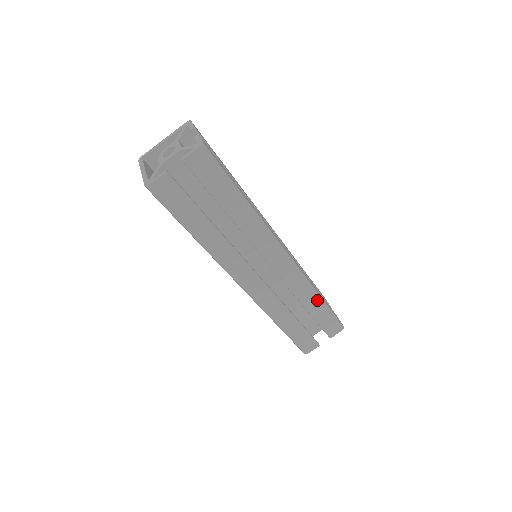
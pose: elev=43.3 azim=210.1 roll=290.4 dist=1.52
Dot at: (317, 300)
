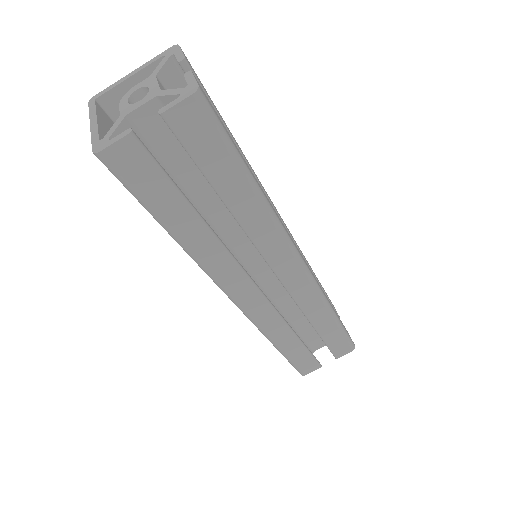
Dot at: (330, 318)
